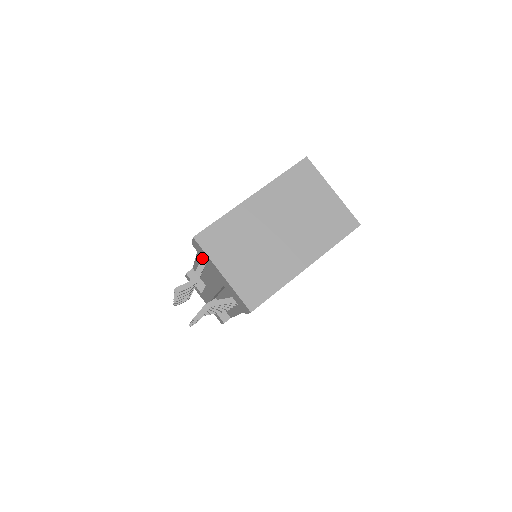
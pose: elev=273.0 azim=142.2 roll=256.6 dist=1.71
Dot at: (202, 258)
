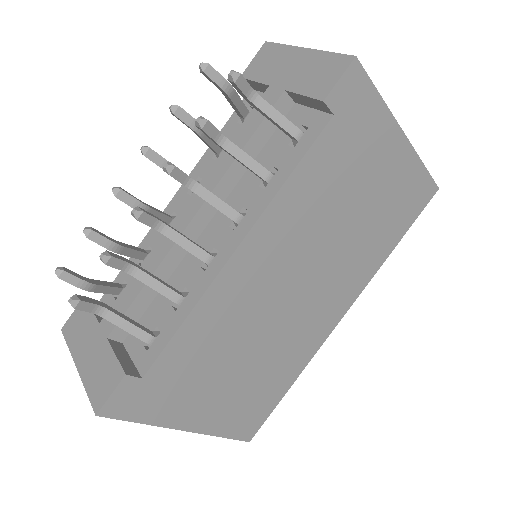
Dot at: occluded
